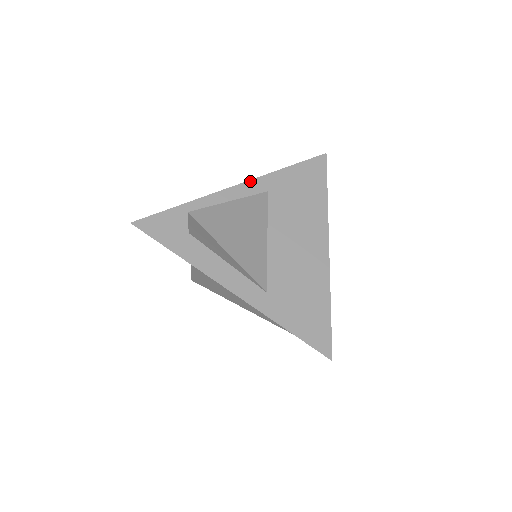
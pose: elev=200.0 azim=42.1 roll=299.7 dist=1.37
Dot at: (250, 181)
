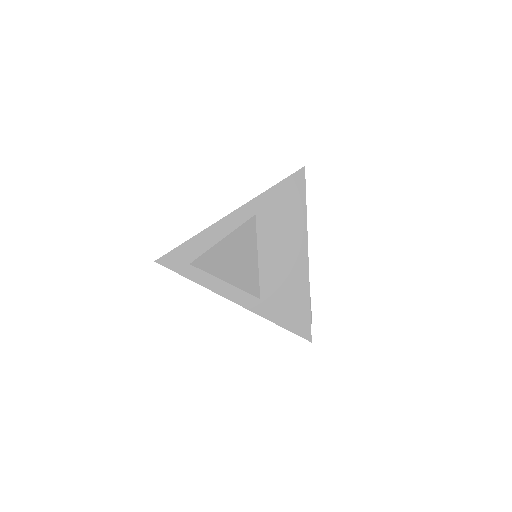
Dot at: (240, 208)
